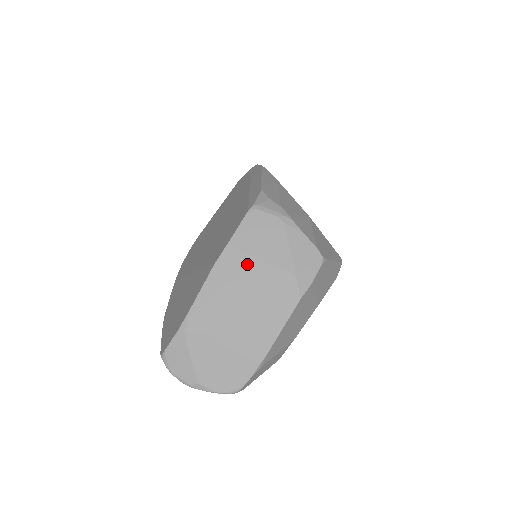
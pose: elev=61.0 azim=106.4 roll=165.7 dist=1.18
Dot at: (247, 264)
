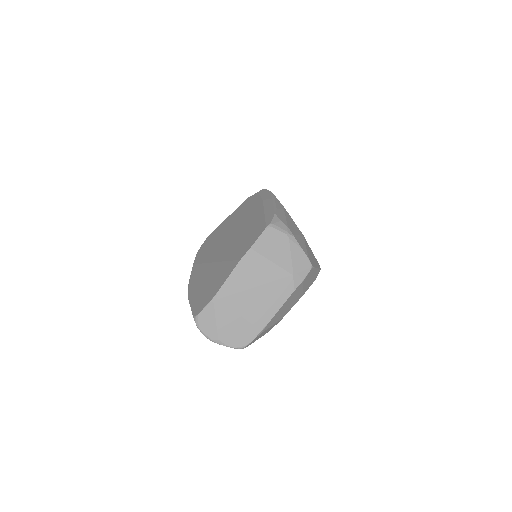
Dot at: (262, 263)
